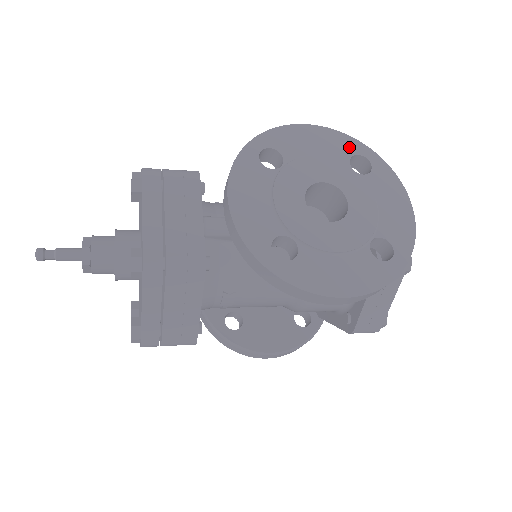
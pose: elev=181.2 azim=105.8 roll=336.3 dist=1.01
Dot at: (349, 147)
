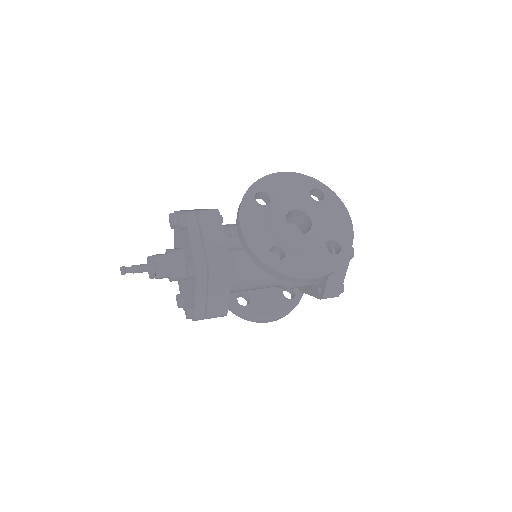
Dot at: (309, 184)
